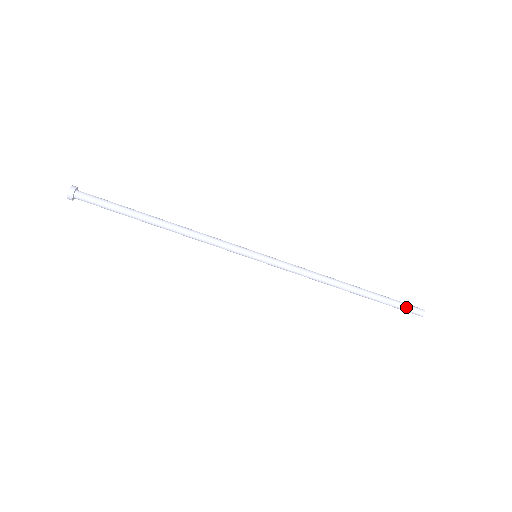
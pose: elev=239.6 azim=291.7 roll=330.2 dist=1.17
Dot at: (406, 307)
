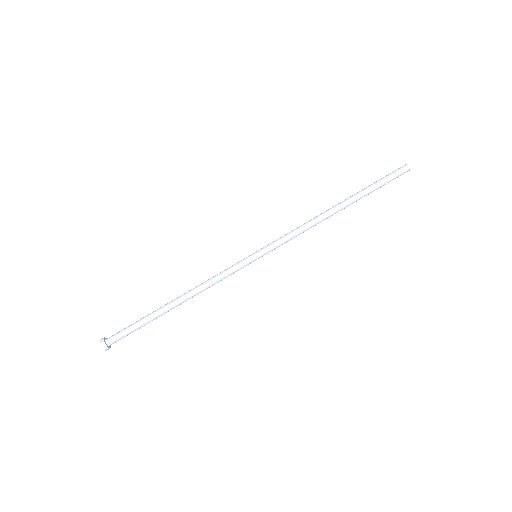
Dot at: (389, 174)
